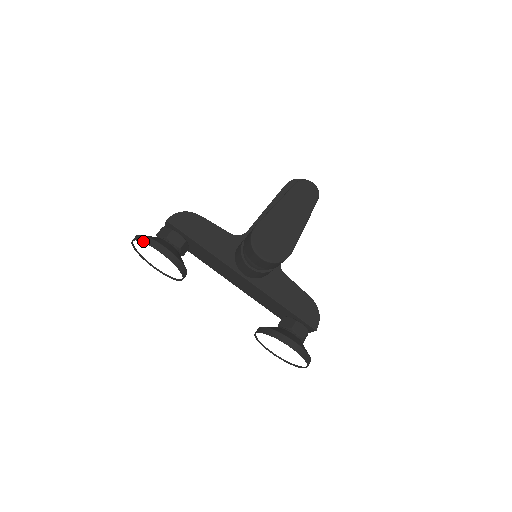
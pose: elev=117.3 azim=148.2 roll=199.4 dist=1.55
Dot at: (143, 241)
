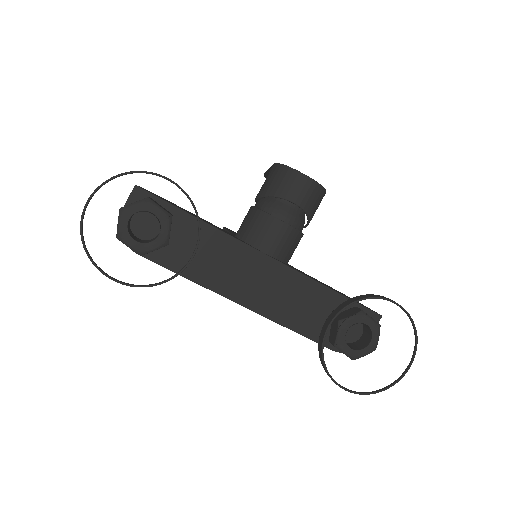
Dot at: (130, 171)
